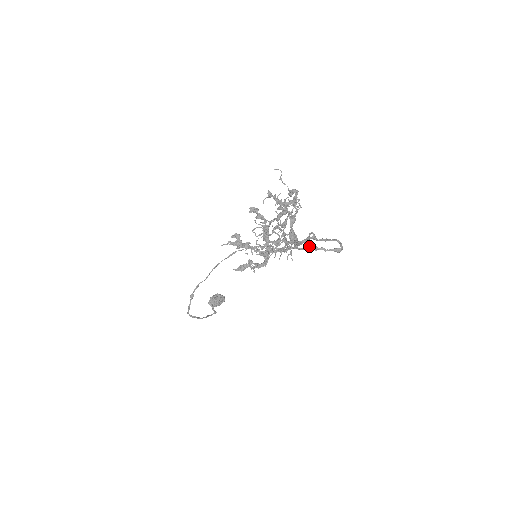
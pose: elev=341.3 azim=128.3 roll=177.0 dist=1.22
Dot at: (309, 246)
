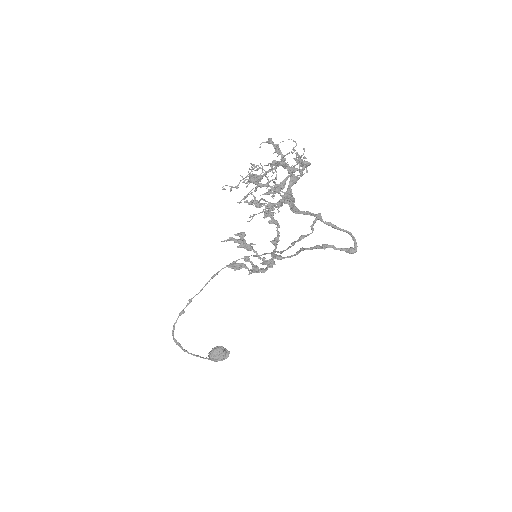
Dot at: (317, 245)
